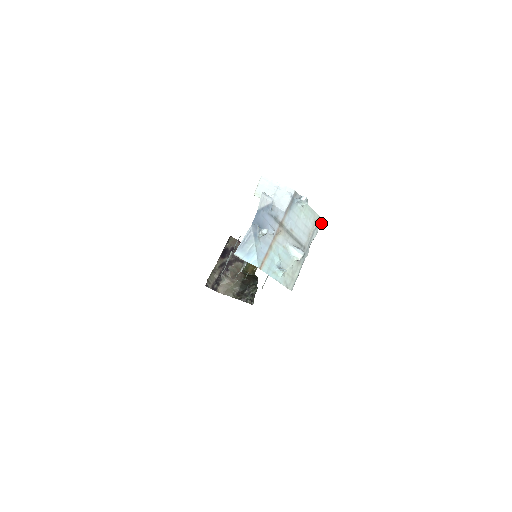
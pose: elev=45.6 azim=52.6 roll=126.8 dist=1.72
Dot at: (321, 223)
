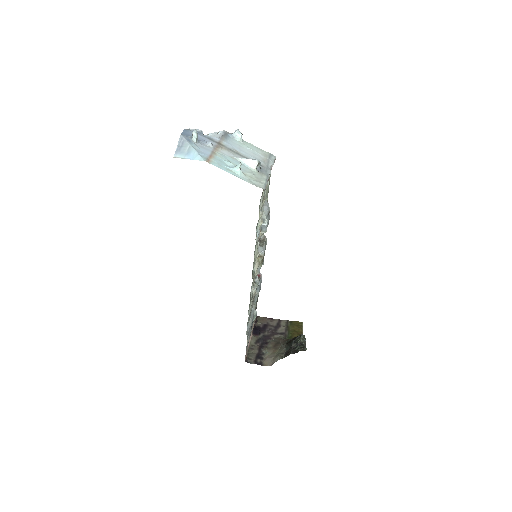
Dot at: (275, 158)
